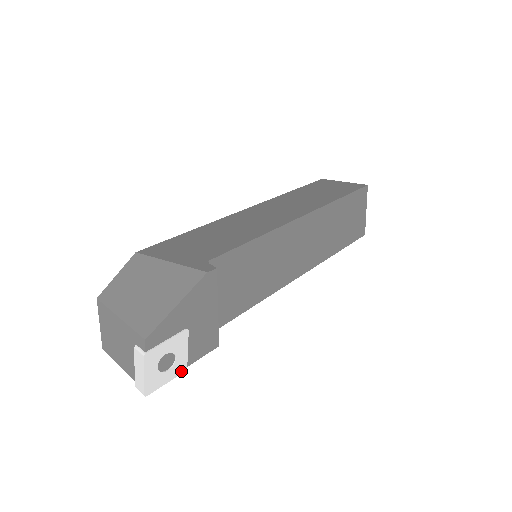
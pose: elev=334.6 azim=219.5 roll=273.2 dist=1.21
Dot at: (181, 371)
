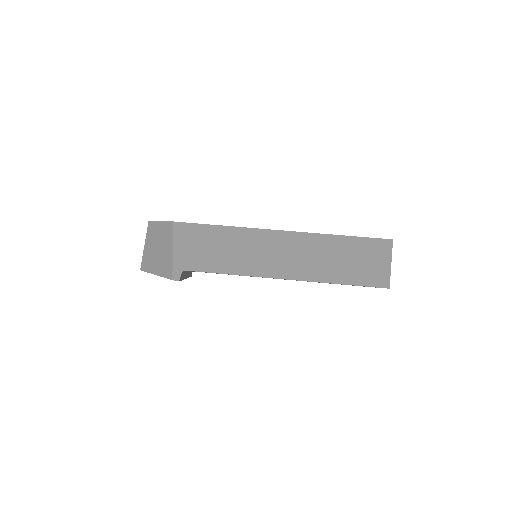
Dot at: occluded
